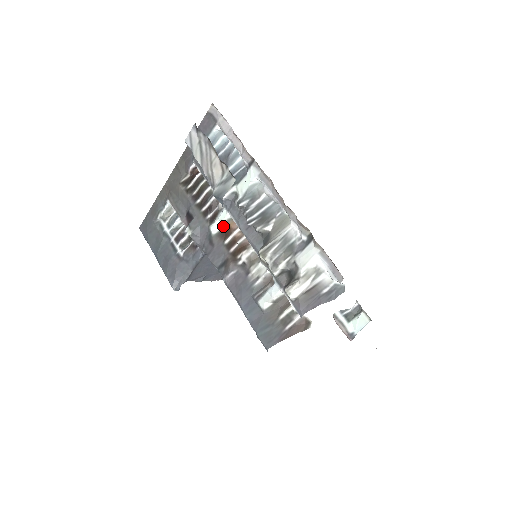
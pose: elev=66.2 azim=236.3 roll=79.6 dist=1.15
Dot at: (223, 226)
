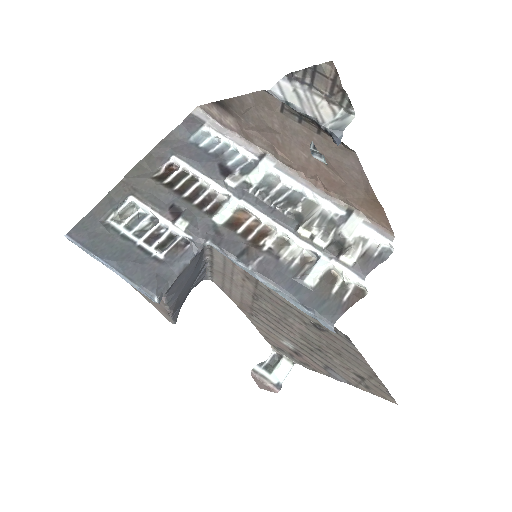
Dot at: (230, 217)
